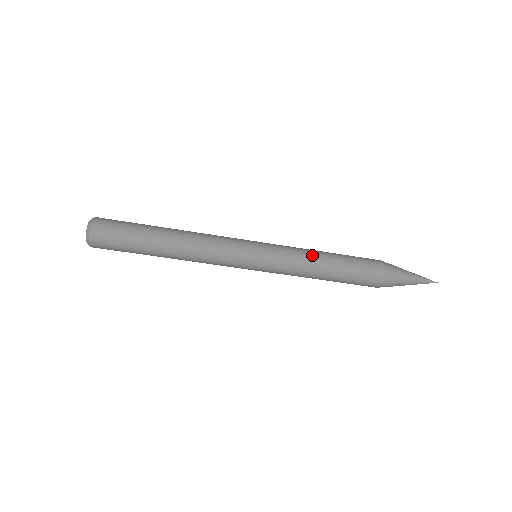
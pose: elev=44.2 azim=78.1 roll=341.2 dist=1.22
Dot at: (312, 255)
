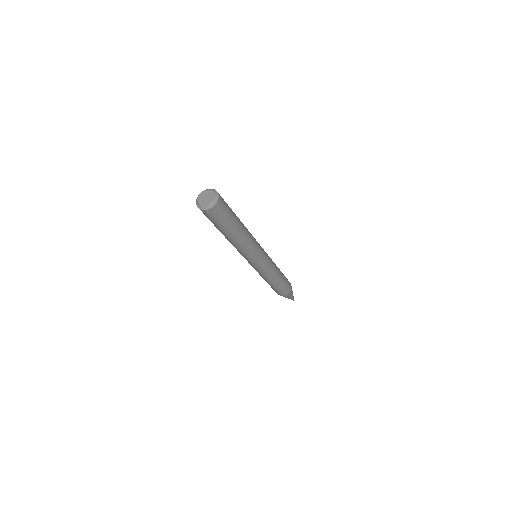
Dot at: (273, 277)
